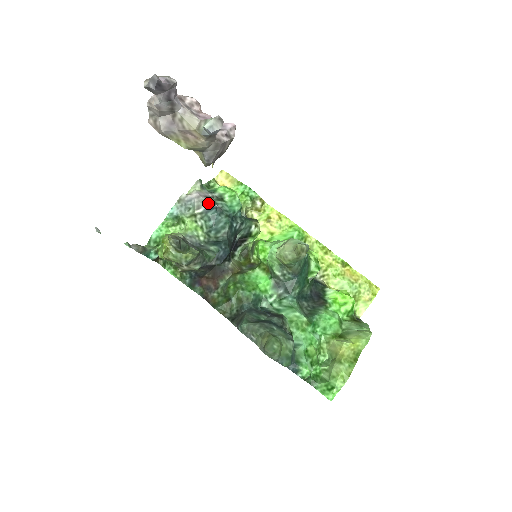
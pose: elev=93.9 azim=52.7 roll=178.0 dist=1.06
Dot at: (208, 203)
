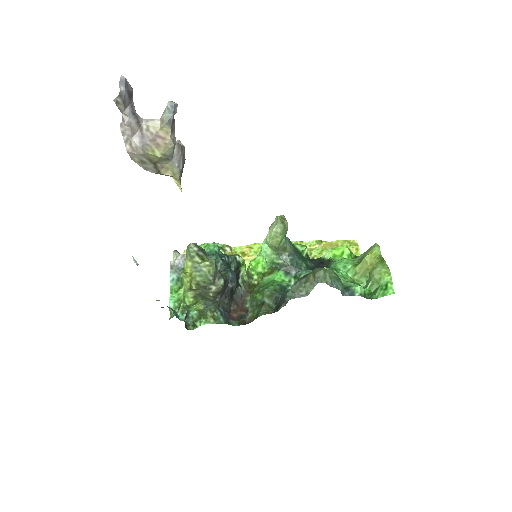
Dot at: occluded
